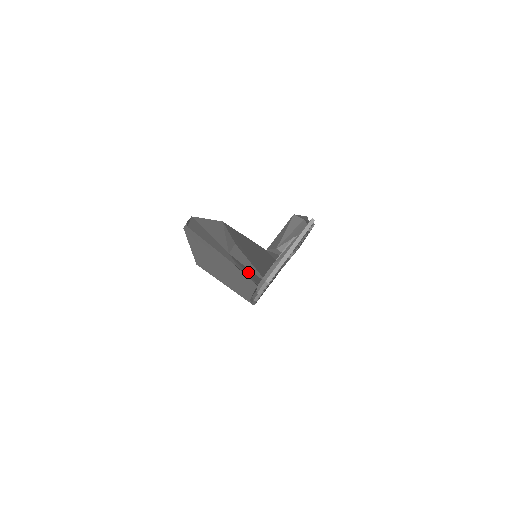
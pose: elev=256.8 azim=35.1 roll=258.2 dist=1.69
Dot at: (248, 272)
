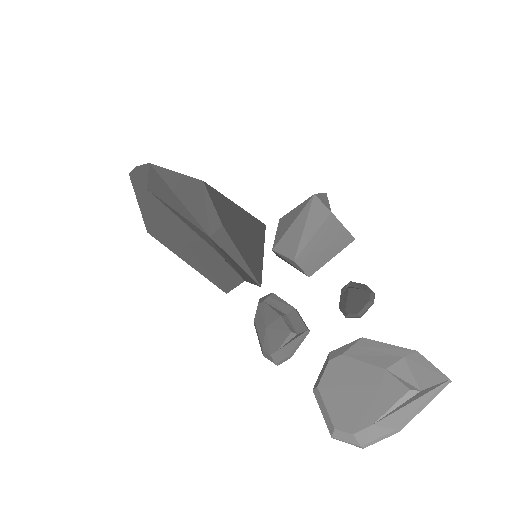
Dot at: (232, 262)
